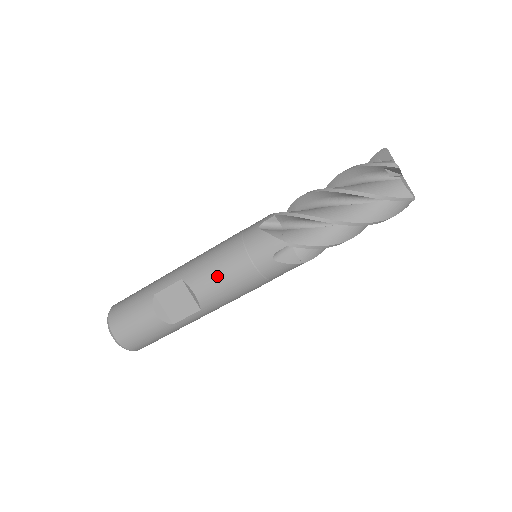
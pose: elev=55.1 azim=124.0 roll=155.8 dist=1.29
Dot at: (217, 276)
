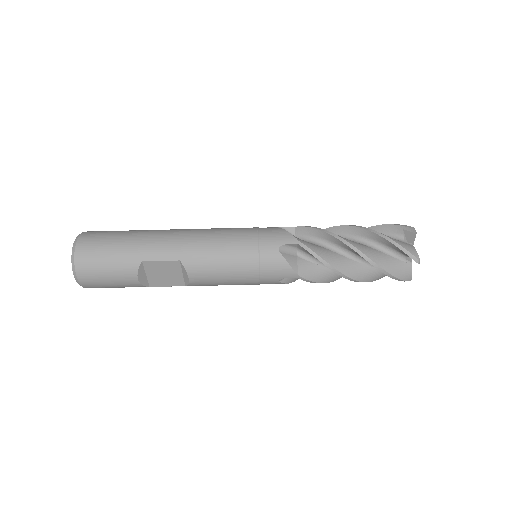
Dot at: (220, 275)
